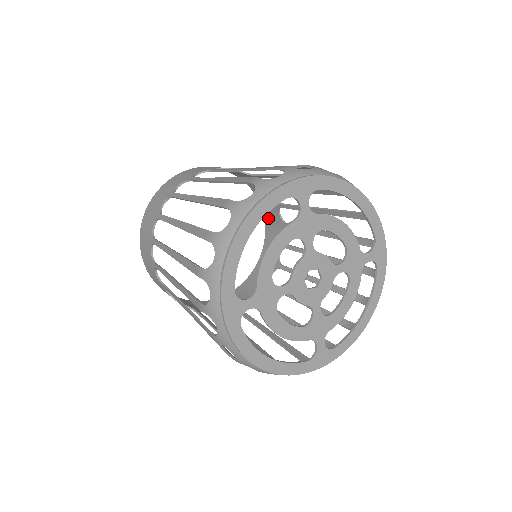
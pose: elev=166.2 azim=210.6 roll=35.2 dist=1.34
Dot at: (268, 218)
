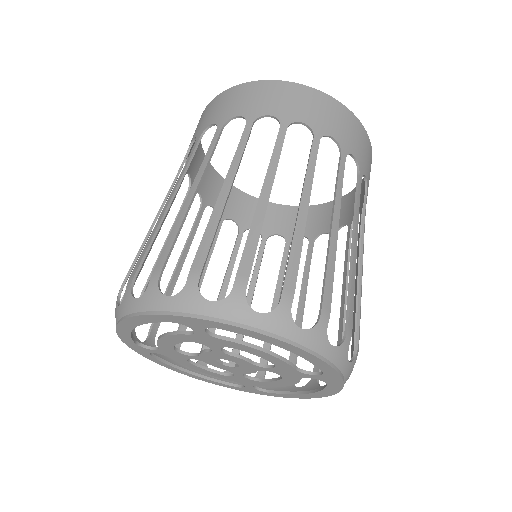
Dot at: occluded
